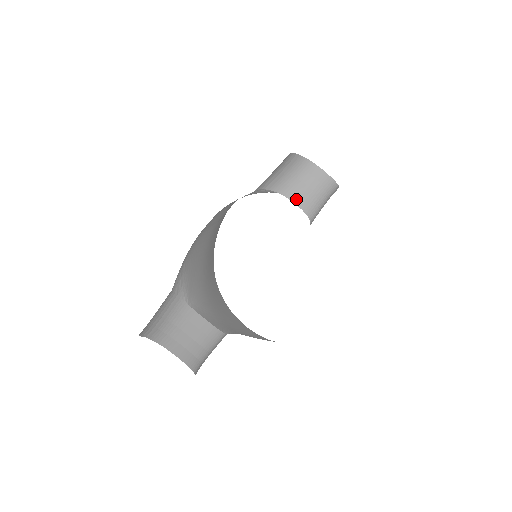
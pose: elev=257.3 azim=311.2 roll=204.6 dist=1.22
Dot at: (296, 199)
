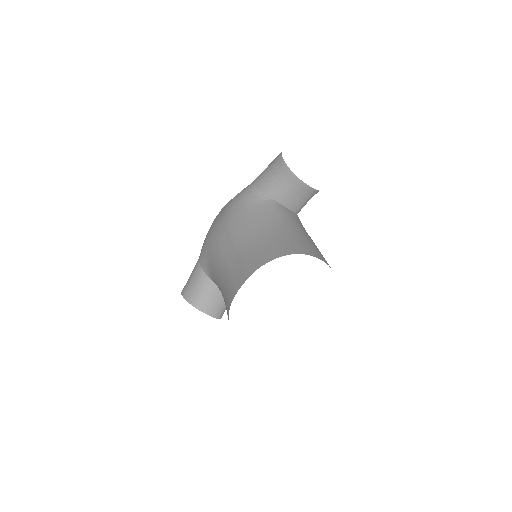
Dot at: (286, 204)
